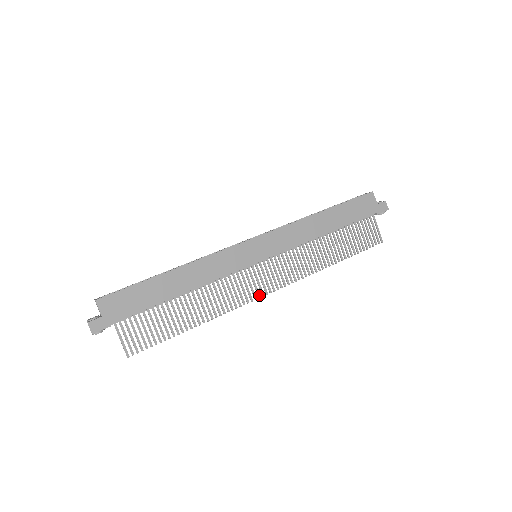
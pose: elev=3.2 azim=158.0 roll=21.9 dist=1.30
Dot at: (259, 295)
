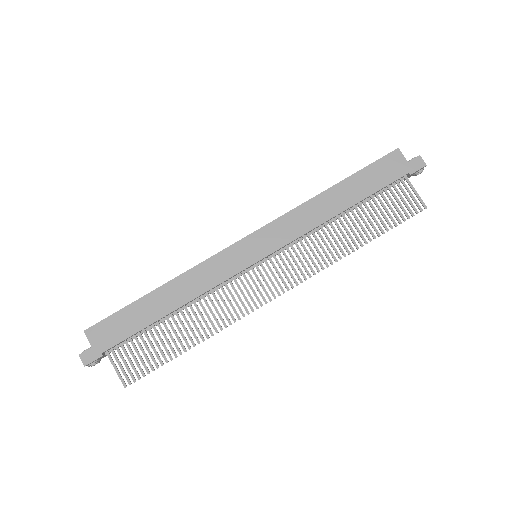
Dot at: (265, 300)
